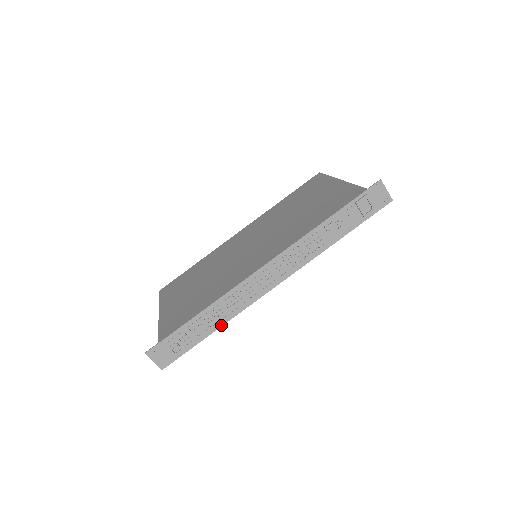
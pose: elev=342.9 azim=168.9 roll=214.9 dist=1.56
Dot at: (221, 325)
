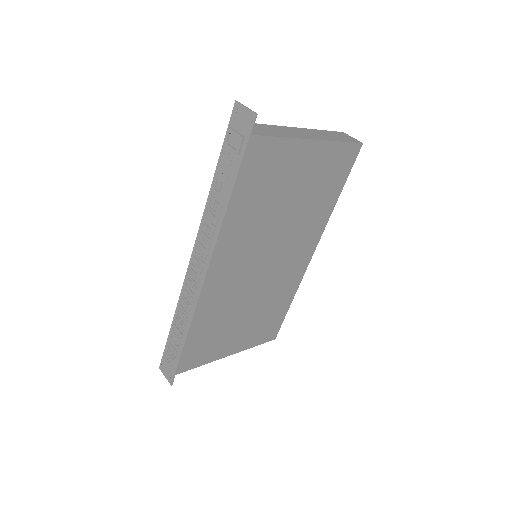
Dot at: (187, 331)
